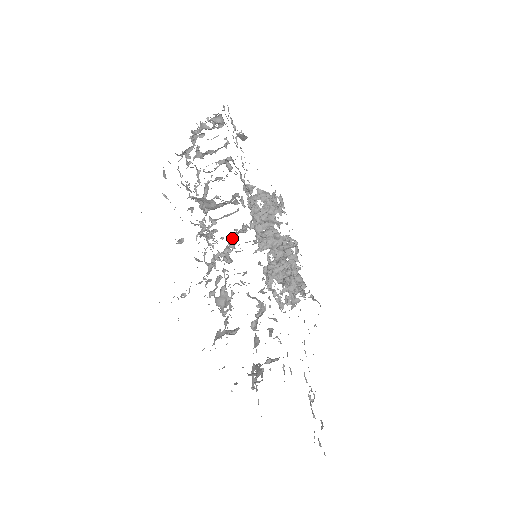
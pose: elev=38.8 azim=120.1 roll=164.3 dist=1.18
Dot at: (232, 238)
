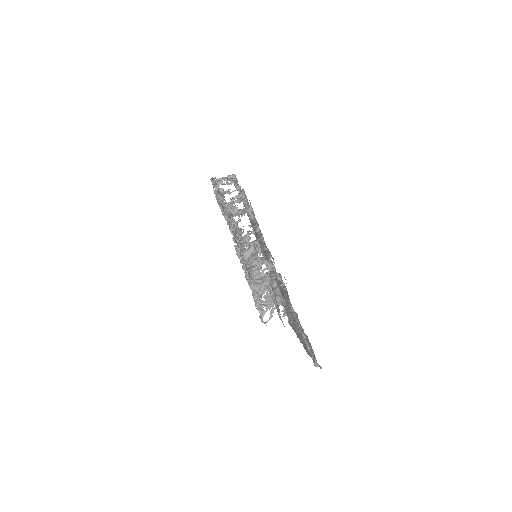
Dot at: occluded
